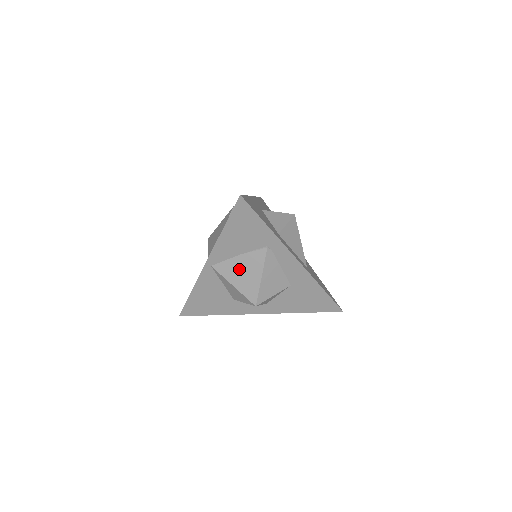
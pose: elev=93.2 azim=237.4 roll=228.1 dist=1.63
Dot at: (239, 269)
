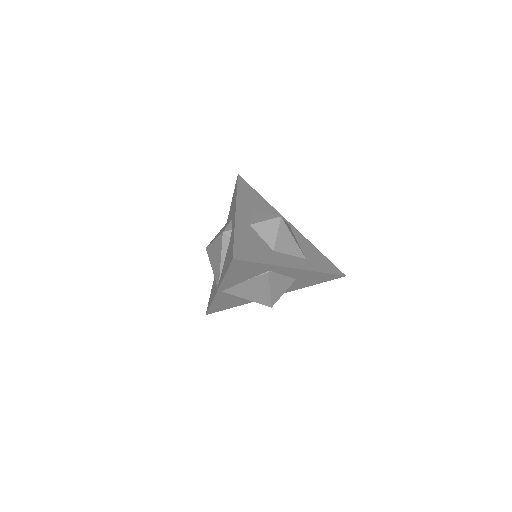
Dot at: (248, 289)
